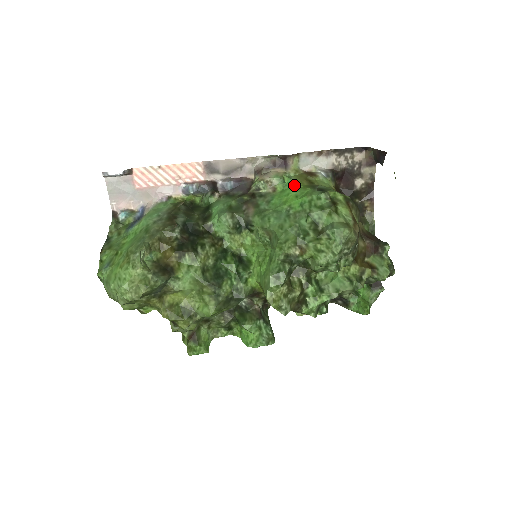
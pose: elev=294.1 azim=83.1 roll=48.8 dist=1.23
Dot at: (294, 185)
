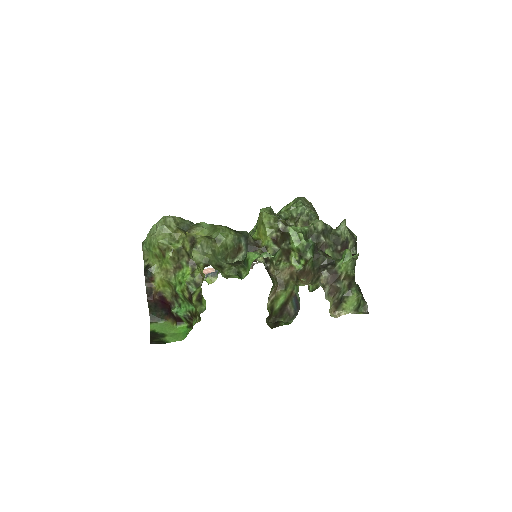
Dot at: occluded
